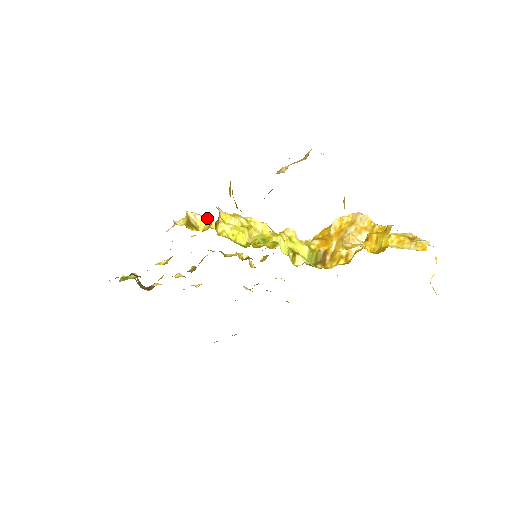
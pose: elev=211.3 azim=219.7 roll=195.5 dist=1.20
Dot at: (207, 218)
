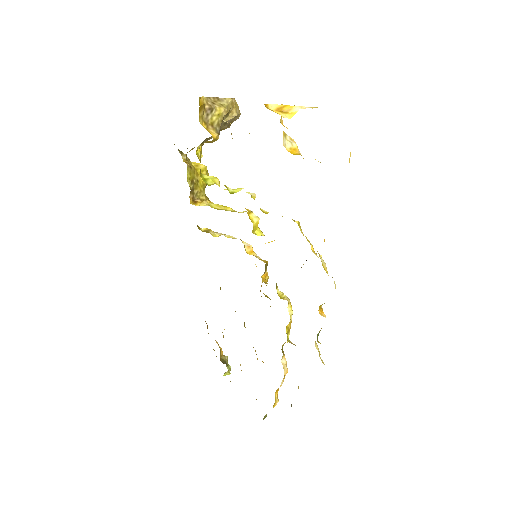
Dot at: (229, 235)
